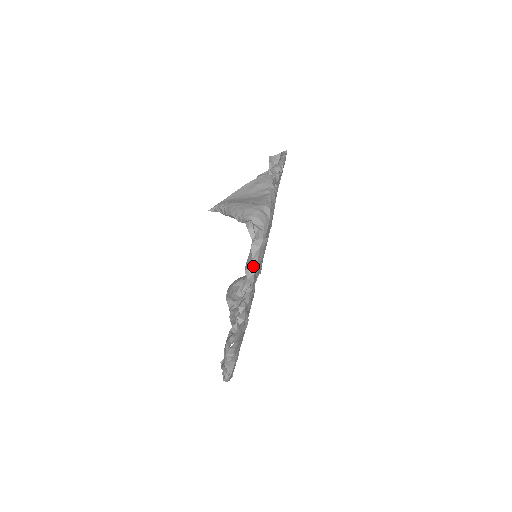
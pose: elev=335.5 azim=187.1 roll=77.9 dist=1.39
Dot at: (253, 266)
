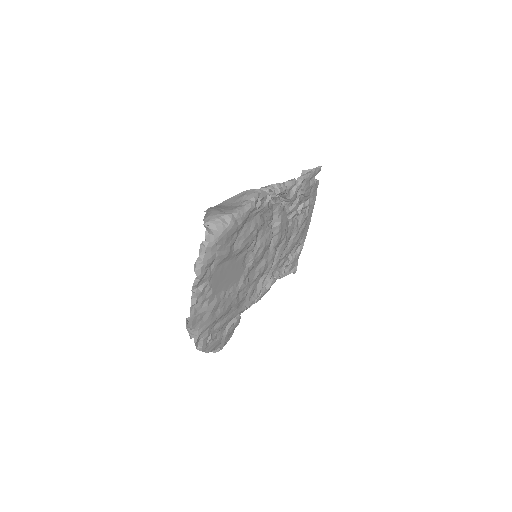
Dot at: (200, 262)
